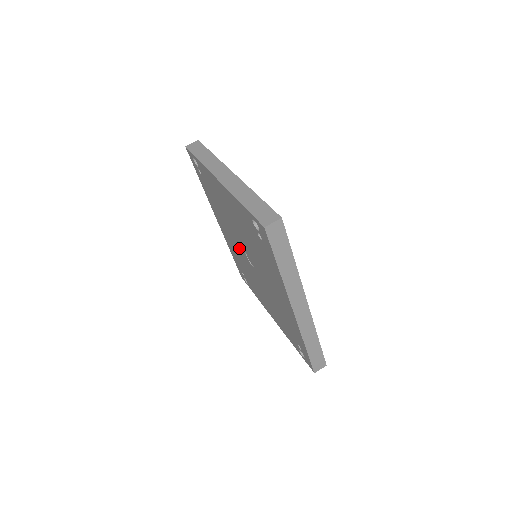
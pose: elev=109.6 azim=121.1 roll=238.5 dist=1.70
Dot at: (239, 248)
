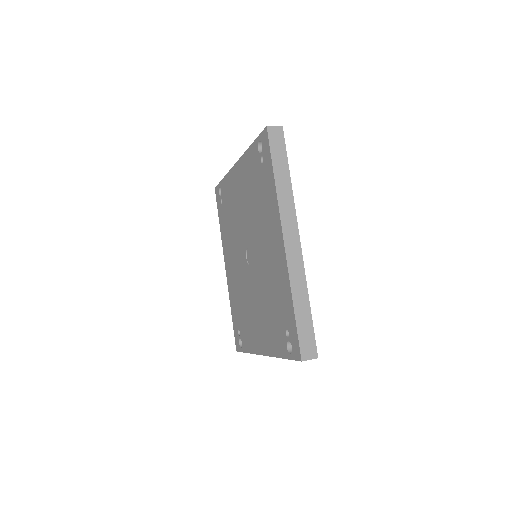
Dot at: (241, 263)
